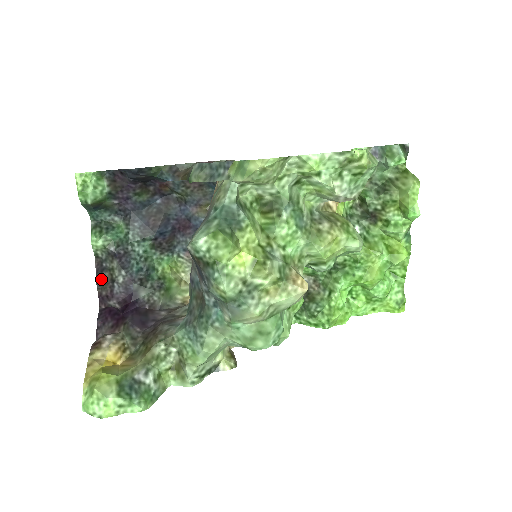
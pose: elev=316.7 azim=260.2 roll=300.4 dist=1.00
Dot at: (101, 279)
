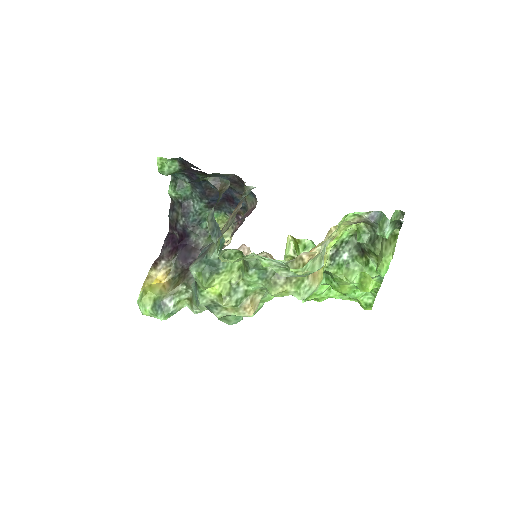
Dot at: (171, 215)
